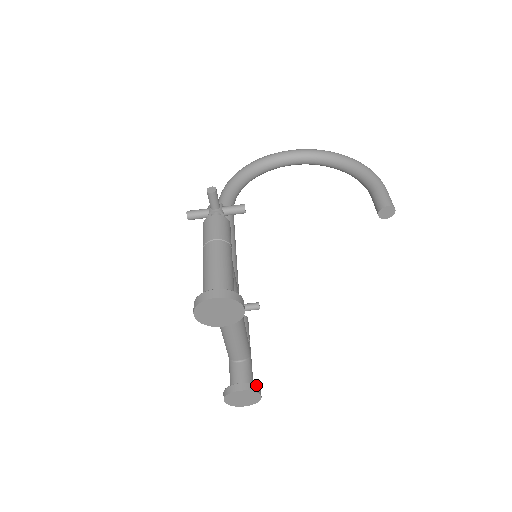
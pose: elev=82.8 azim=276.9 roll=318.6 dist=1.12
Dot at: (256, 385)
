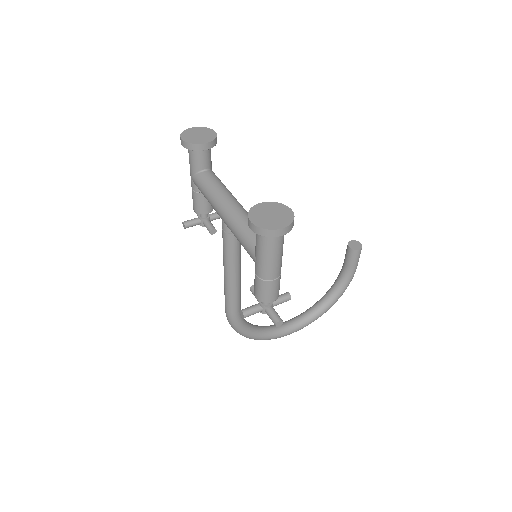
Dot at: occluded
